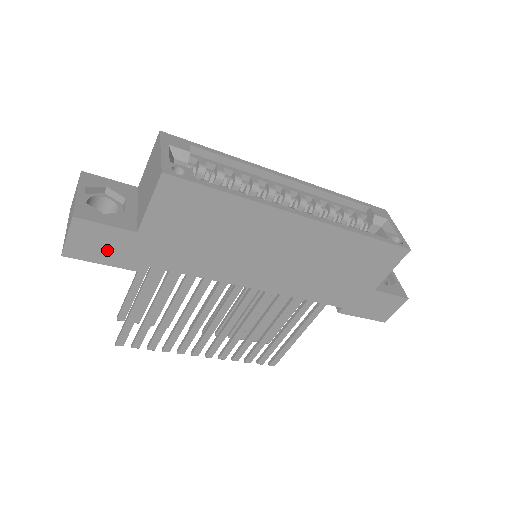
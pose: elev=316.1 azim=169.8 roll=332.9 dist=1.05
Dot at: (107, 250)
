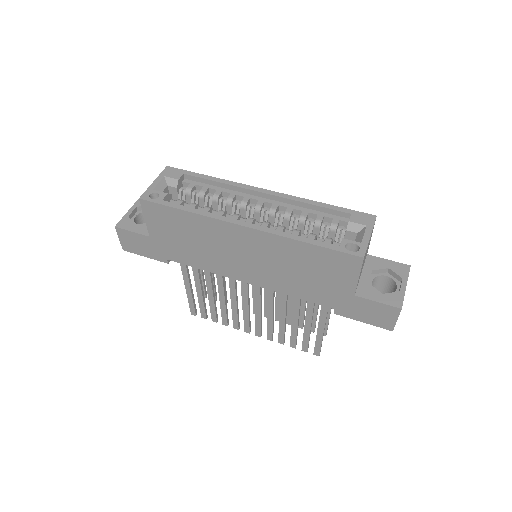
Dot at: (142, 248)
